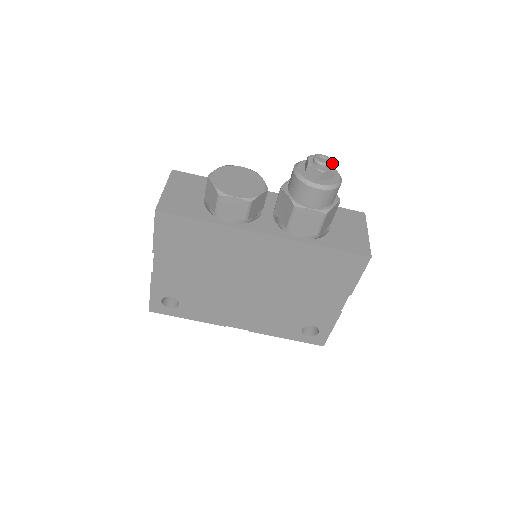
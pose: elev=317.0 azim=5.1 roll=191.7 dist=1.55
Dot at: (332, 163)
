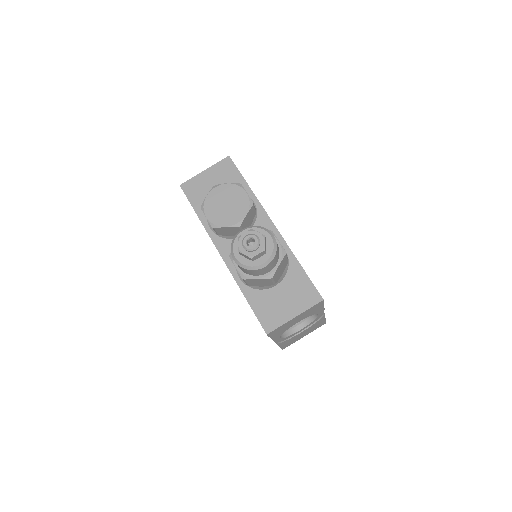
Dot at: (259, 249)
